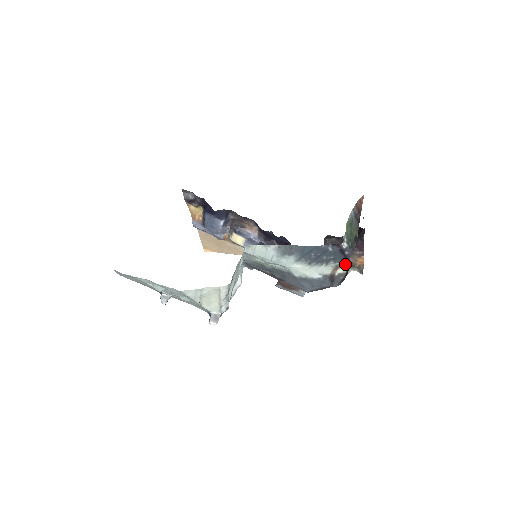
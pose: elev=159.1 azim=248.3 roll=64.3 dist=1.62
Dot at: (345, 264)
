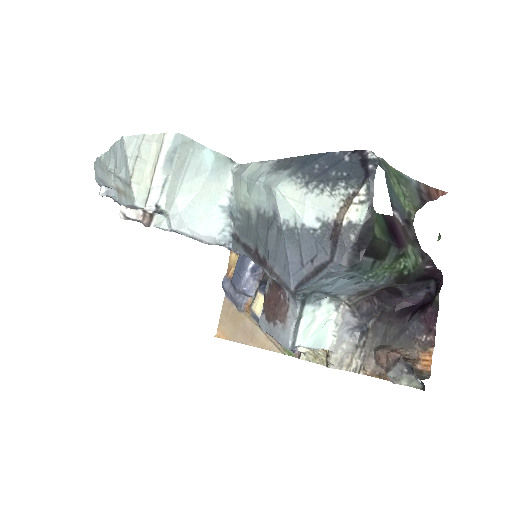
Dot at: (364, 195)
